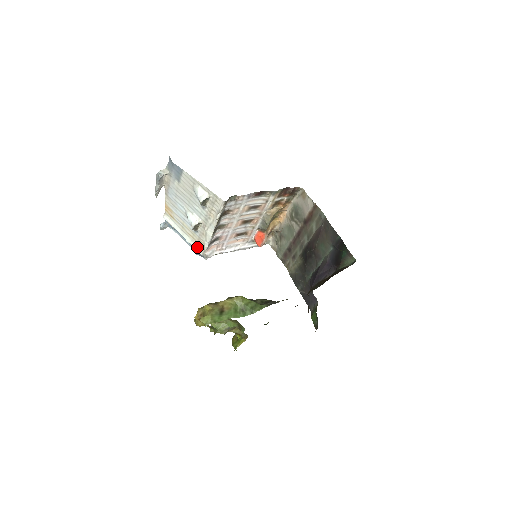
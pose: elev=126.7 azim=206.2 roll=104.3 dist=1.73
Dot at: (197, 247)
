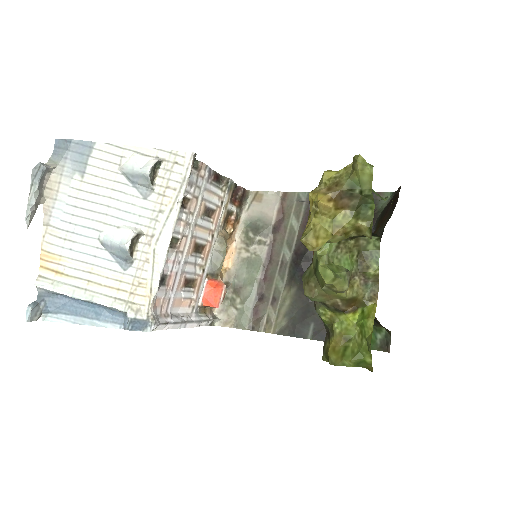
Dot at: (131, 305)
